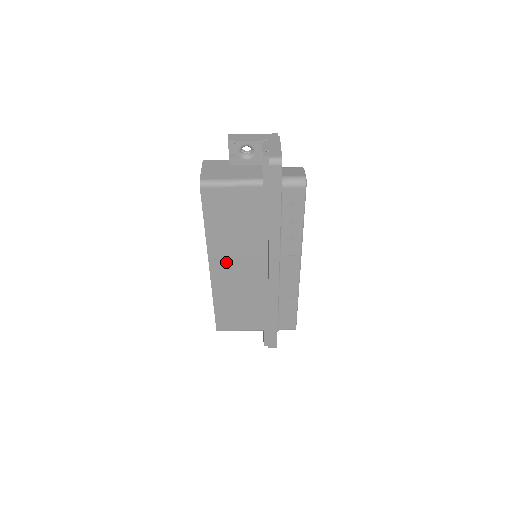
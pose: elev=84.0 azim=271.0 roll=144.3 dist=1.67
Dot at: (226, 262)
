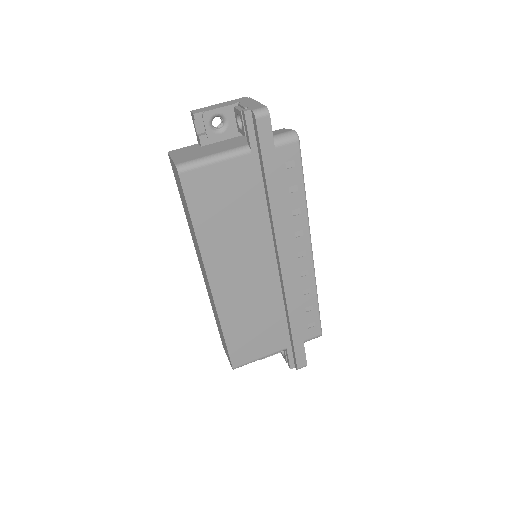
Dot at: (227, 269)
